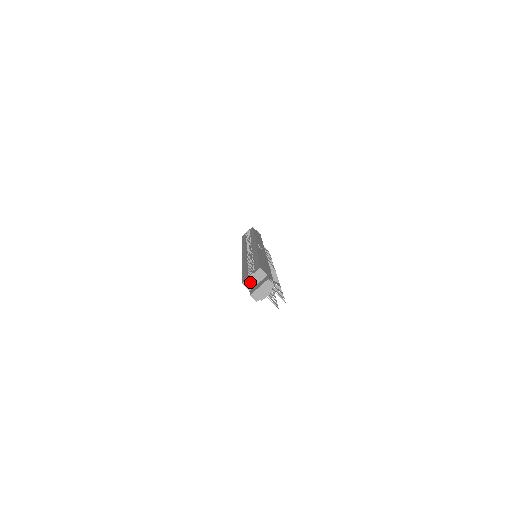
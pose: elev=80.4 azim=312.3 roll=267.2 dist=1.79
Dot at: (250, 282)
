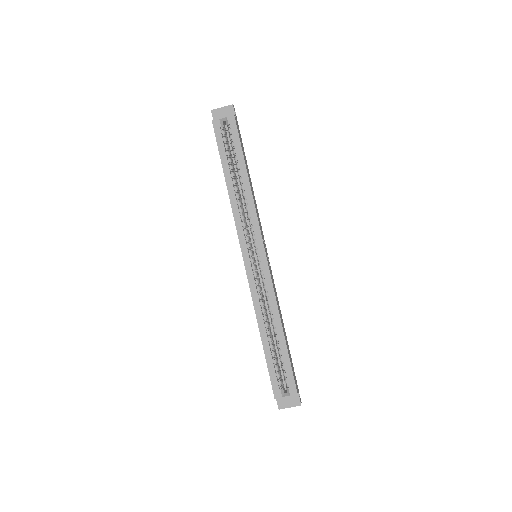
Dot at: (281, 397)
